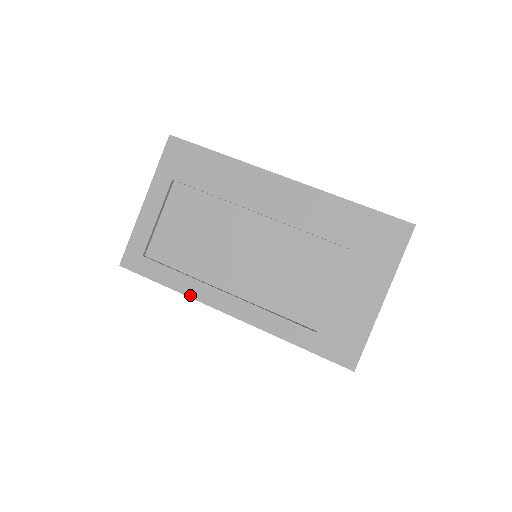
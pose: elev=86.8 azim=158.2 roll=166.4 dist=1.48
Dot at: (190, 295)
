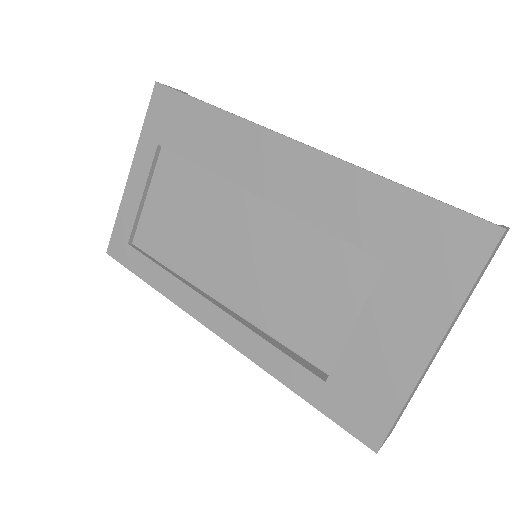
Dot at: (174, 300)
